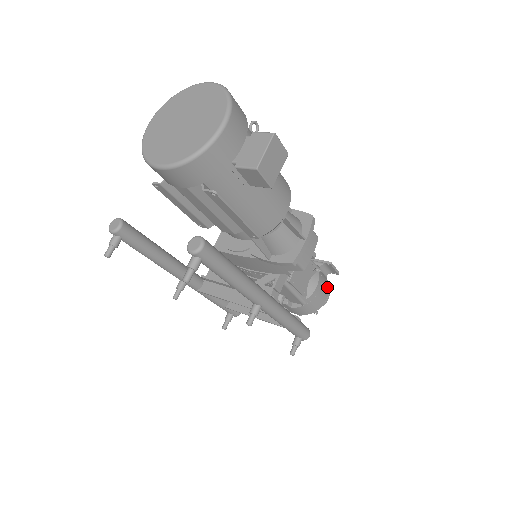
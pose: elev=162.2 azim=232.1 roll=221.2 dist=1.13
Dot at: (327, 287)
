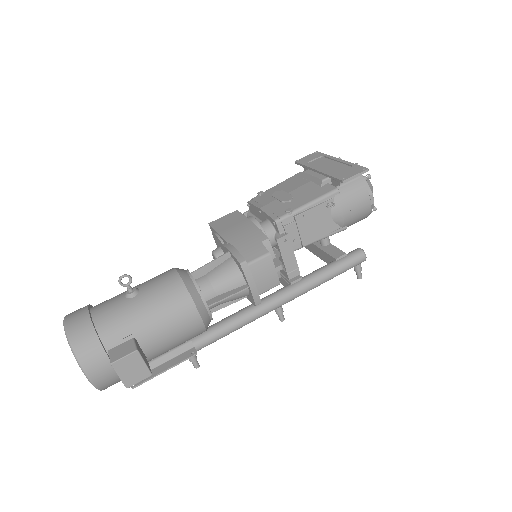
Dot at: (362, 193)
